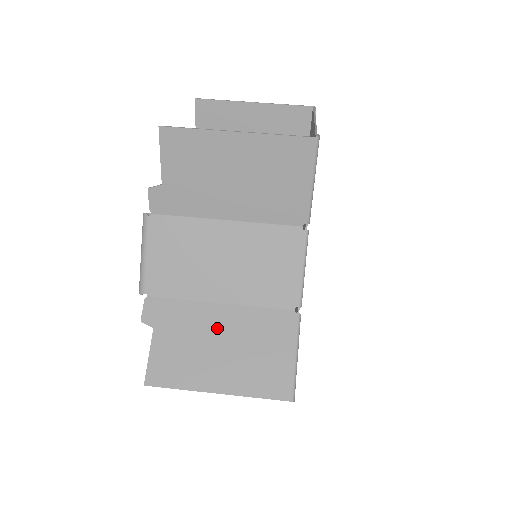
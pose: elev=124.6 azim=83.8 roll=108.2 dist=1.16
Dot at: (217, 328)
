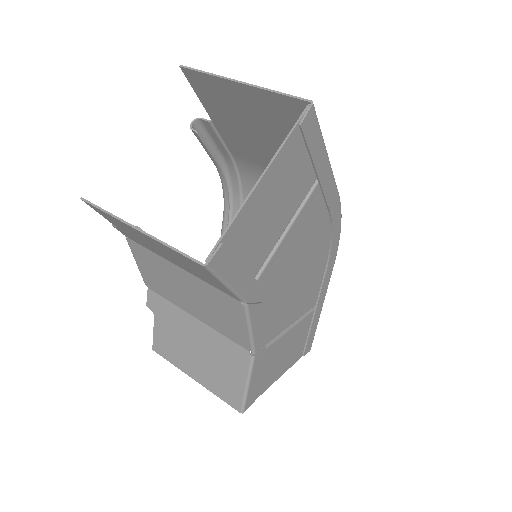
Dot at: (193, 336)
